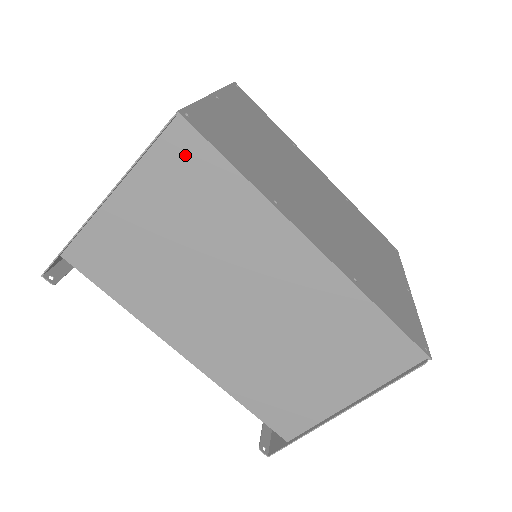
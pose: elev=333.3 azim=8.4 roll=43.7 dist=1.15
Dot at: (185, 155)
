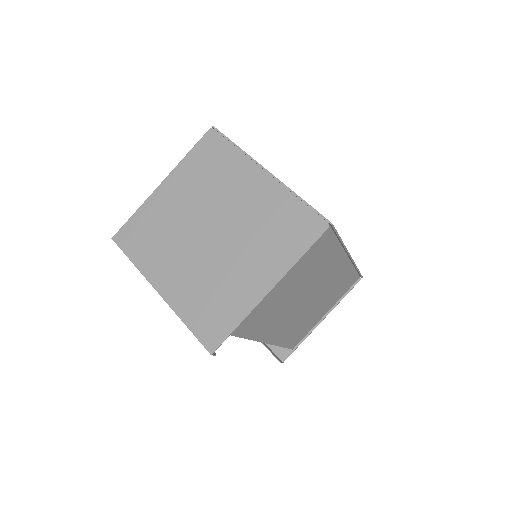
Dot at: (321, 242)
